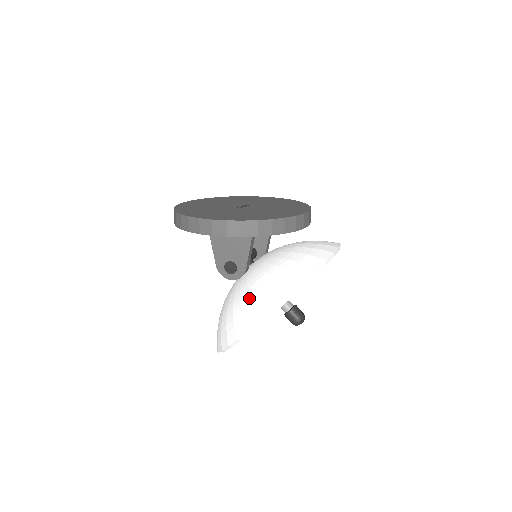
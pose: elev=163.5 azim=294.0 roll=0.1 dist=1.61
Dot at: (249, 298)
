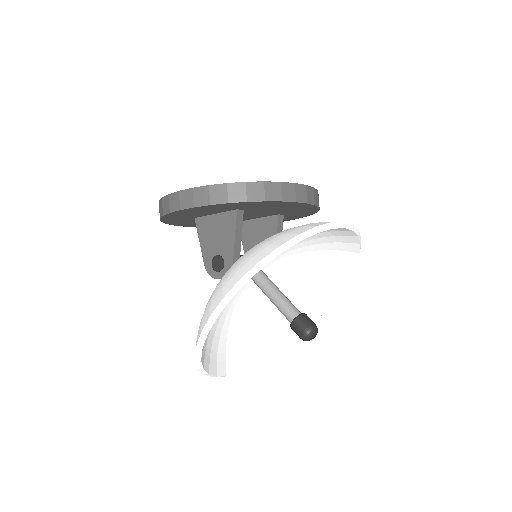
Dot at: (220, 282)
